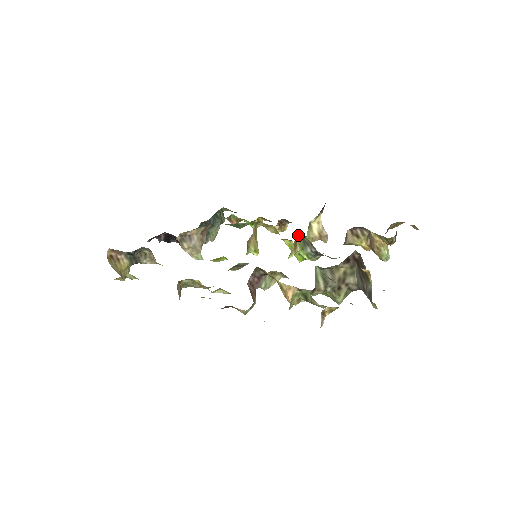
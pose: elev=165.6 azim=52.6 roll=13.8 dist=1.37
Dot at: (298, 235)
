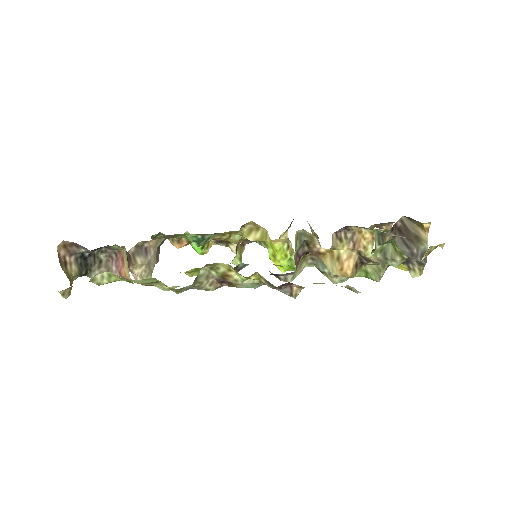
Dot at: (296, 233)
